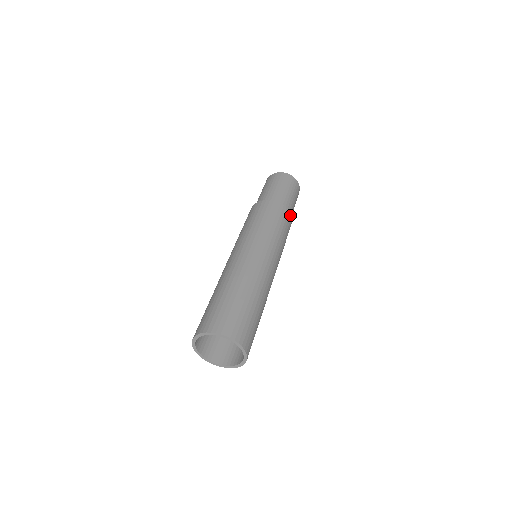
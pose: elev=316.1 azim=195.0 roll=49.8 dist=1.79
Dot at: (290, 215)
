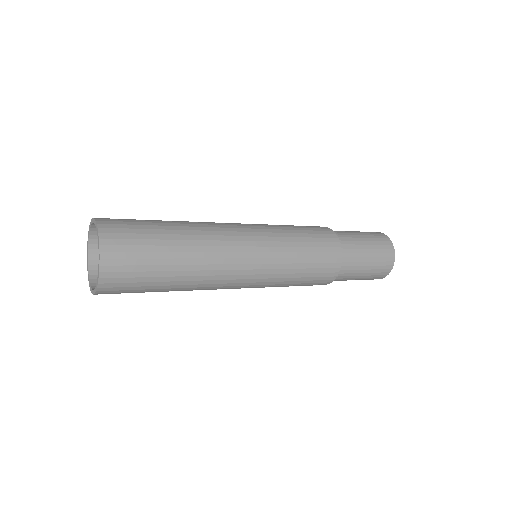
Dot at: (340, 248)
